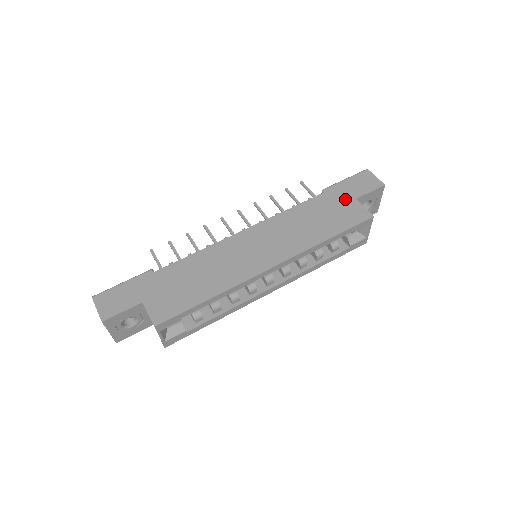
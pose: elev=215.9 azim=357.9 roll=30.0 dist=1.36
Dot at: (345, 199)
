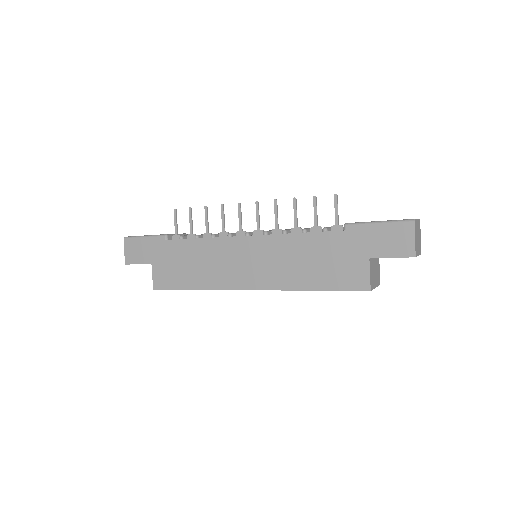
Dot at: (357, 252)
